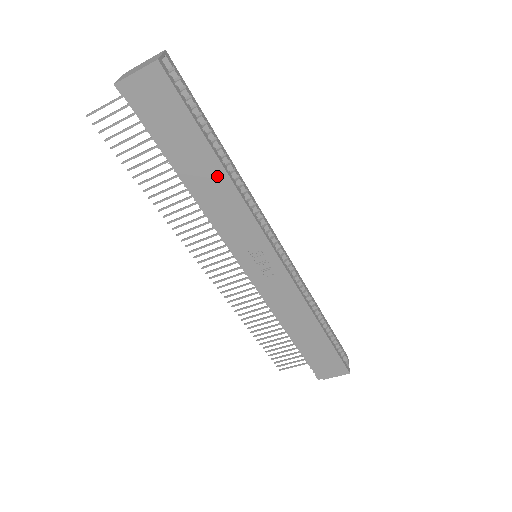
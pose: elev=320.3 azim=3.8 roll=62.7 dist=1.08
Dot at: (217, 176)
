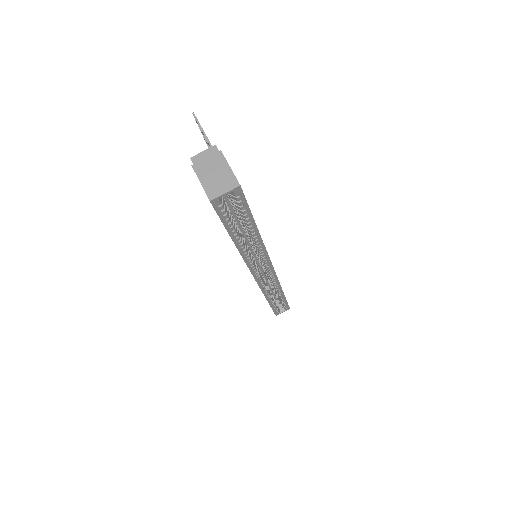
Dot at: occluded
